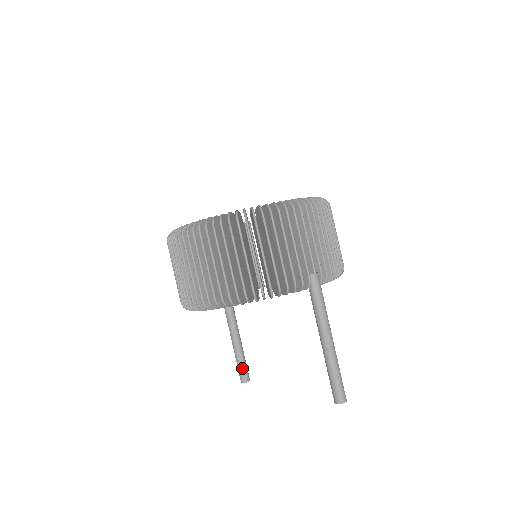
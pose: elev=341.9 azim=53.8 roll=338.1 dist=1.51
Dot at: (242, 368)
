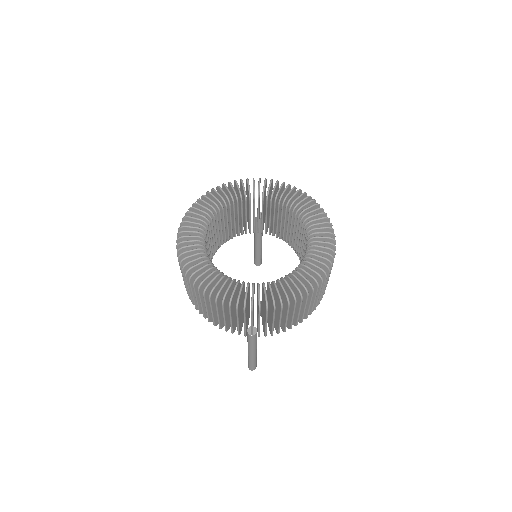
Dot at: (256, 259)
